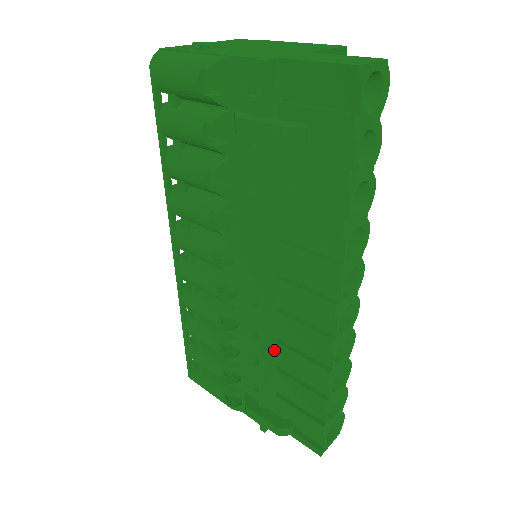
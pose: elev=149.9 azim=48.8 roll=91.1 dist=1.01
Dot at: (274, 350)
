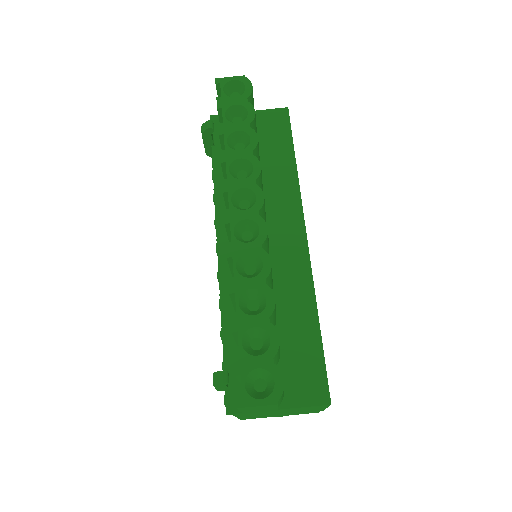
Dot at: occluded
